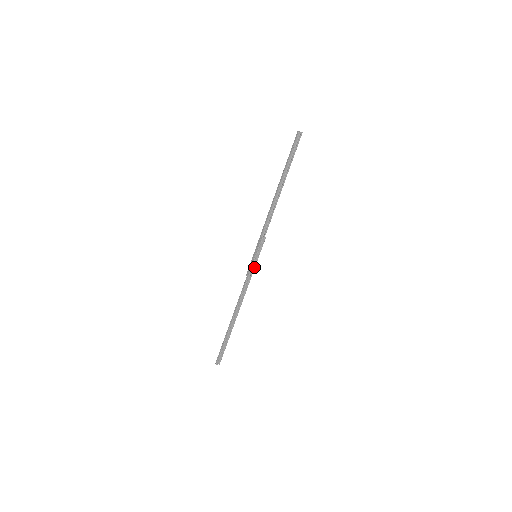
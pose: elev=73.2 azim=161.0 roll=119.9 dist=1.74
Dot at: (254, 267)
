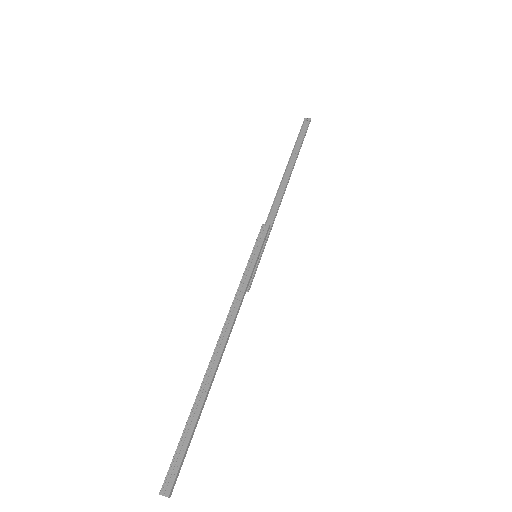
Dot at: (251, 270)
